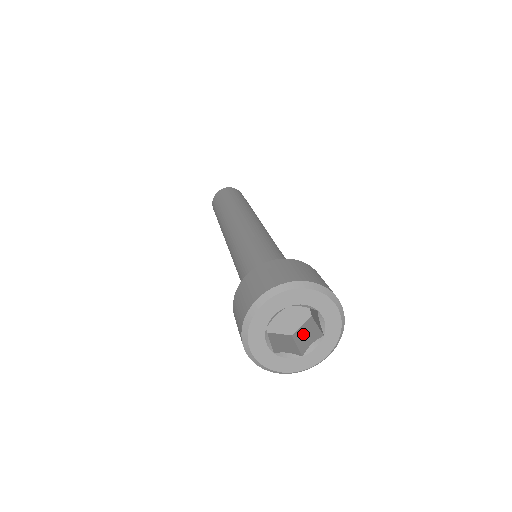
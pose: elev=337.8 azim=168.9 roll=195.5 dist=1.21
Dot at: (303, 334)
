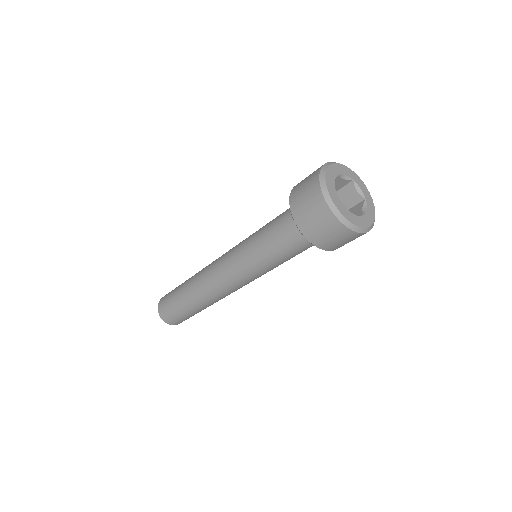
Dot at: occluded
